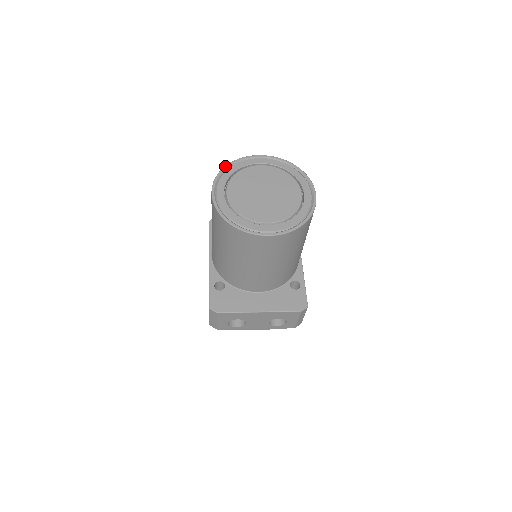
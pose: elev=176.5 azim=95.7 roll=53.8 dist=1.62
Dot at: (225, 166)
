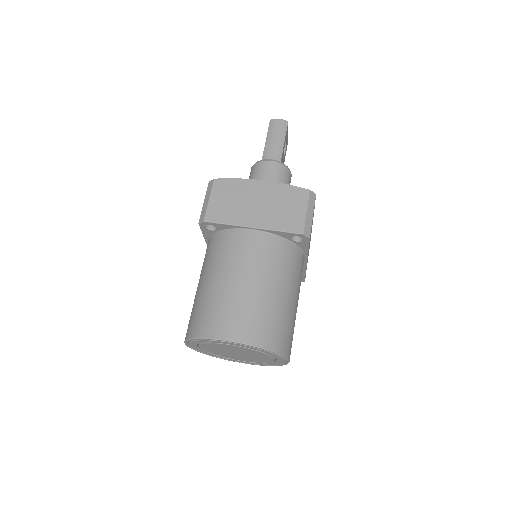
Dot at: occluded
